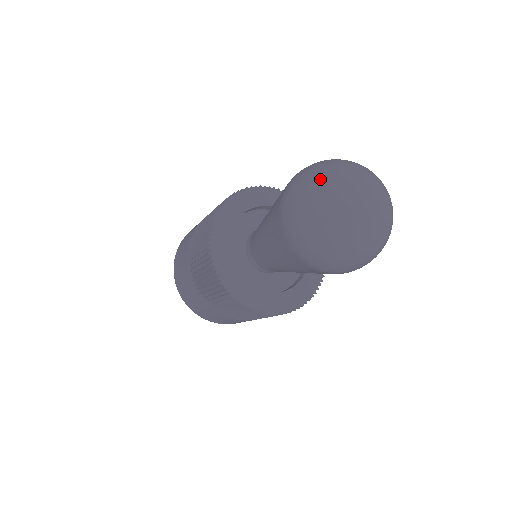
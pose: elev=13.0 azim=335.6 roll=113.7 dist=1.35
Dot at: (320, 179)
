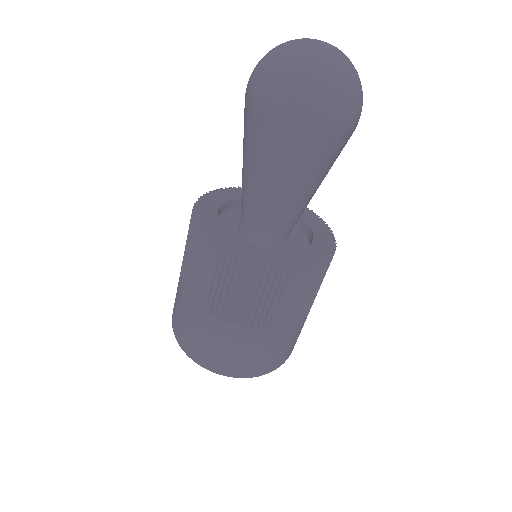
Dot at: occluded
